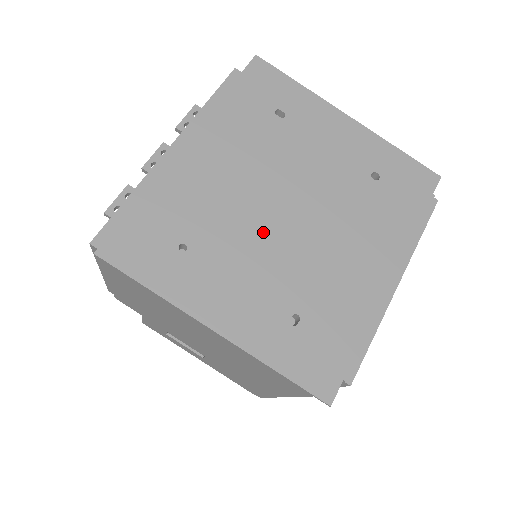
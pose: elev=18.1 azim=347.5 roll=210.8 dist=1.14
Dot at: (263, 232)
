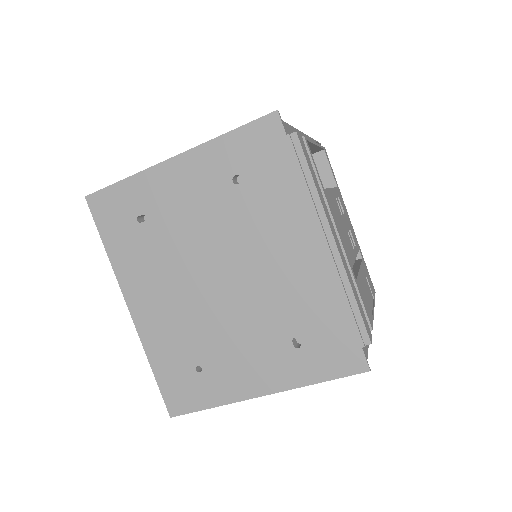
Dot at: (222, 311)
